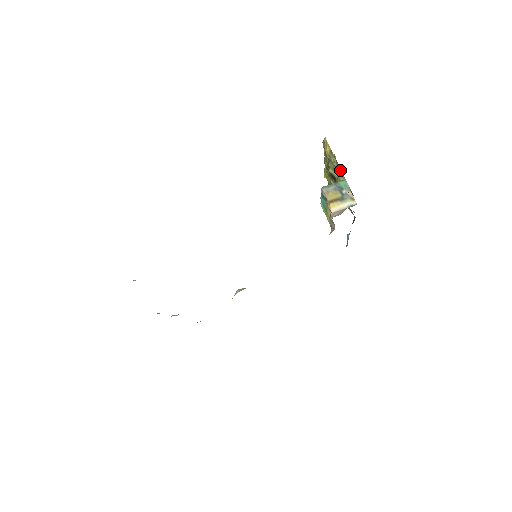
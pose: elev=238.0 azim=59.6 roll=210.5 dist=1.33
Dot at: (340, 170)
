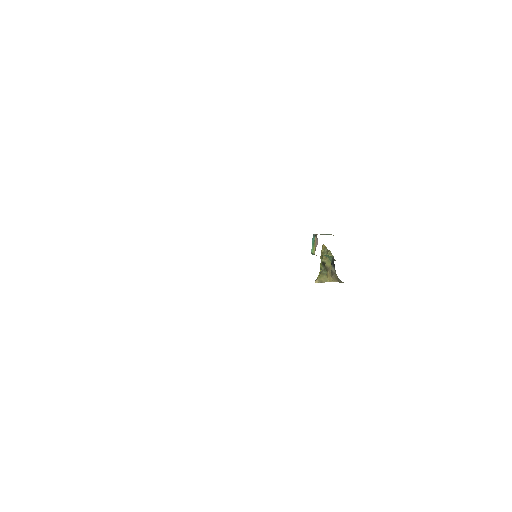
Dot at: (329, 250)
